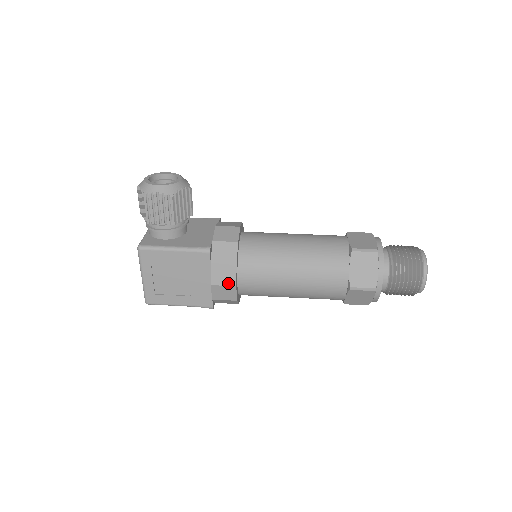
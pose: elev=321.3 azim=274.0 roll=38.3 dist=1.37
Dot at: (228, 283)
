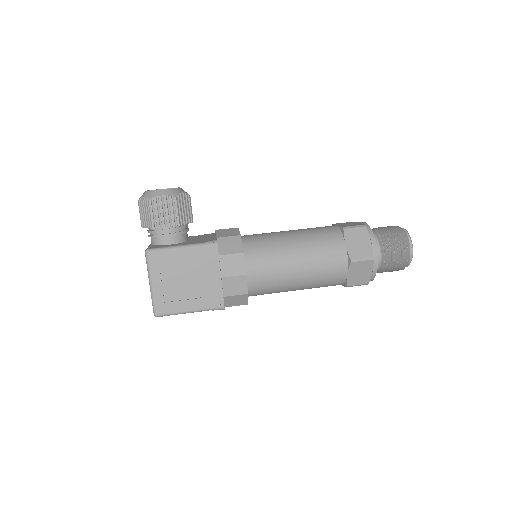
Dot at: (238, 273)
